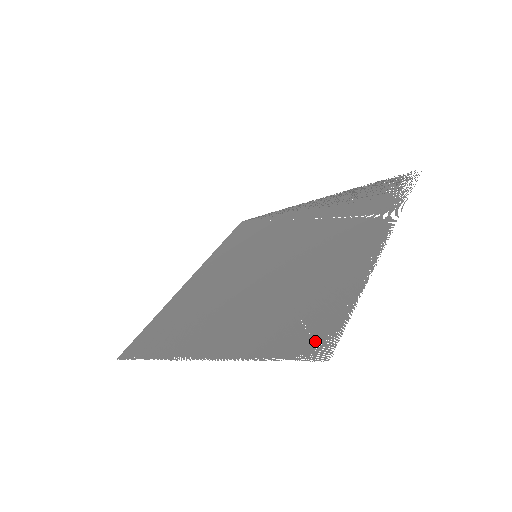
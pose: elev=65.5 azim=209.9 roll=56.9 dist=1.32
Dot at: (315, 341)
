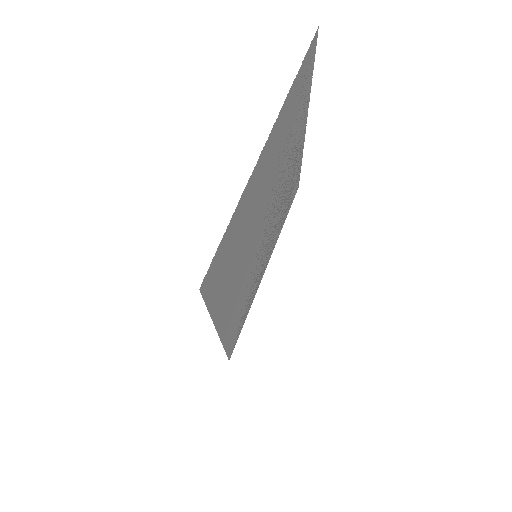
Dot at: (310, 57)
